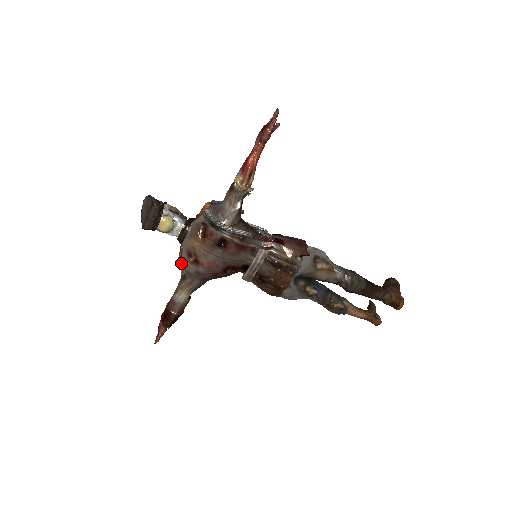
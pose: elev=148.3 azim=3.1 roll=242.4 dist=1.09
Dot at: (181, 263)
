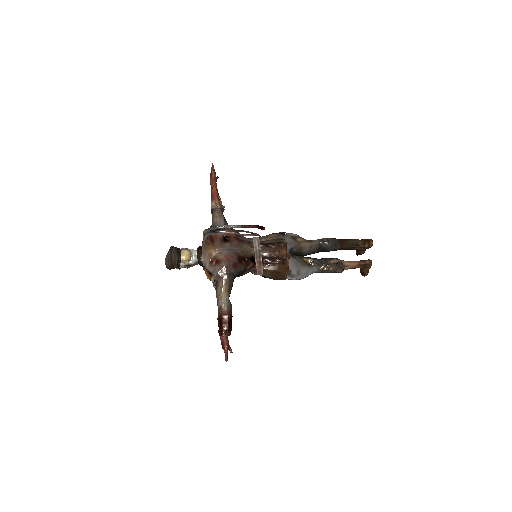
Dot at: (209, 277)
